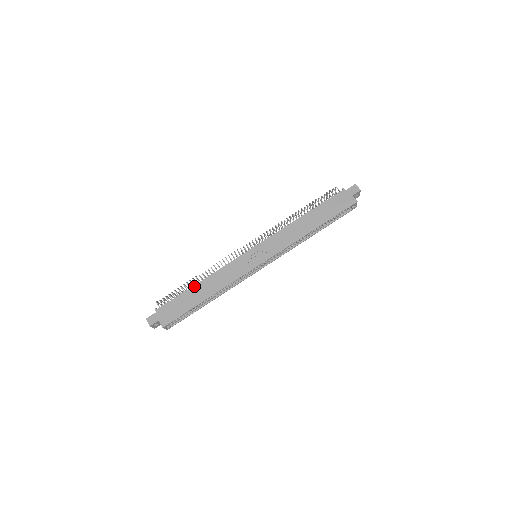
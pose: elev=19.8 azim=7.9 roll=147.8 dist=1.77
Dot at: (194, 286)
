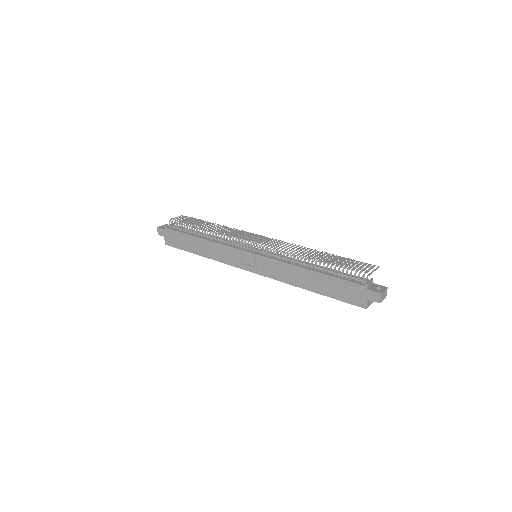
Dot at: (196, 237)
